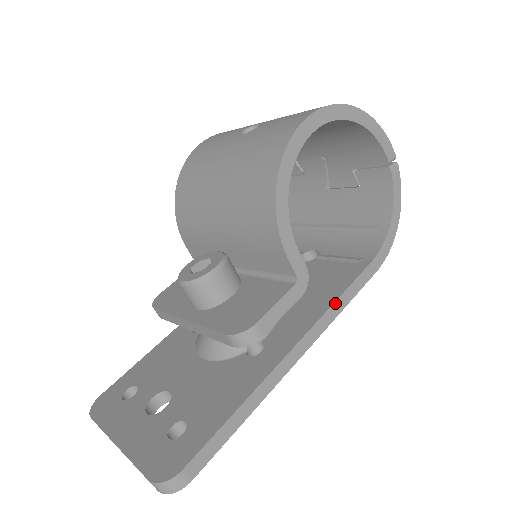
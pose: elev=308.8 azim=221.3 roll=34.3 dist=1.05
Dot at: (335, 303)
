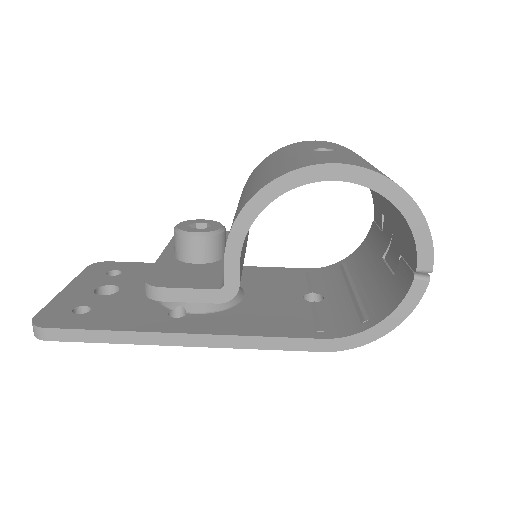
Dot at: (252, 337)
